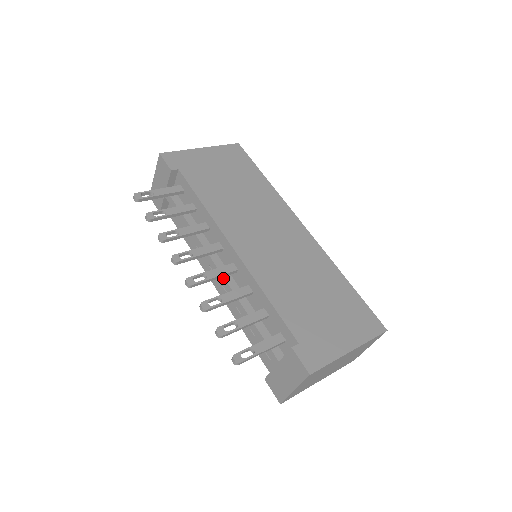
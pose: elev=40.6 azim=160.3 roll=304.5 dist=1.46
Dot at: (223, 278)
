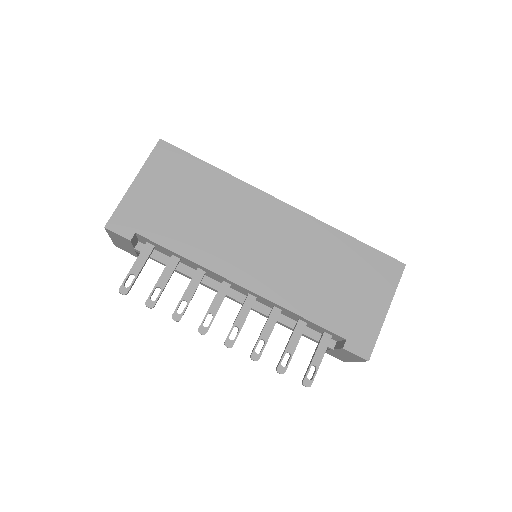
Dot at: occluded
